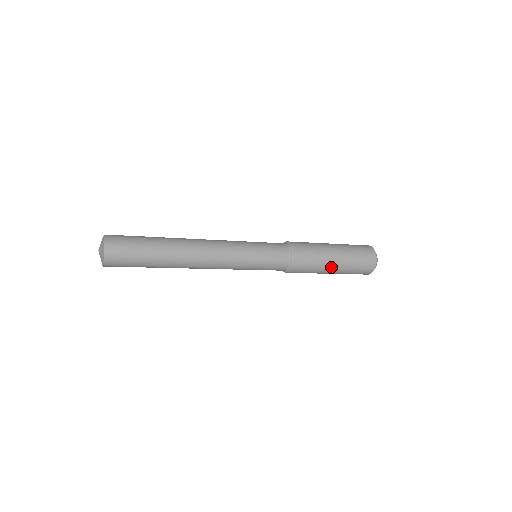
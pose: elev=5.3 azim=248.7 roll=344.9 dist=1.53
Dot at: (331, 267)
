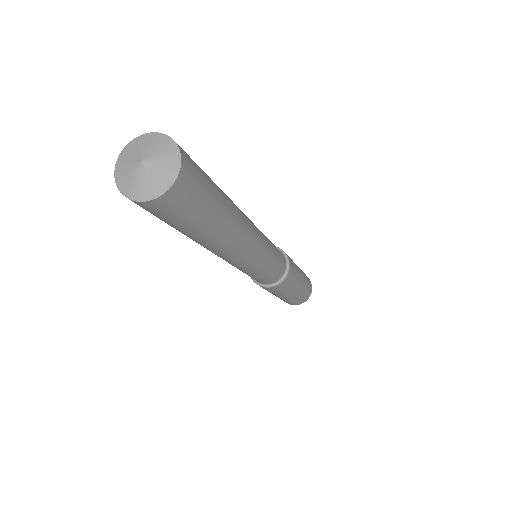
Dot at: (287, 295)
